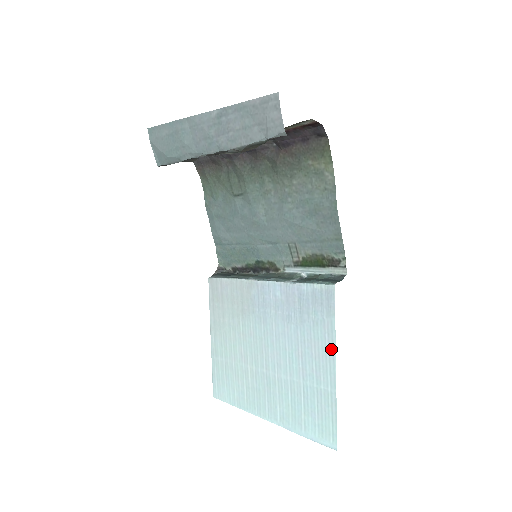
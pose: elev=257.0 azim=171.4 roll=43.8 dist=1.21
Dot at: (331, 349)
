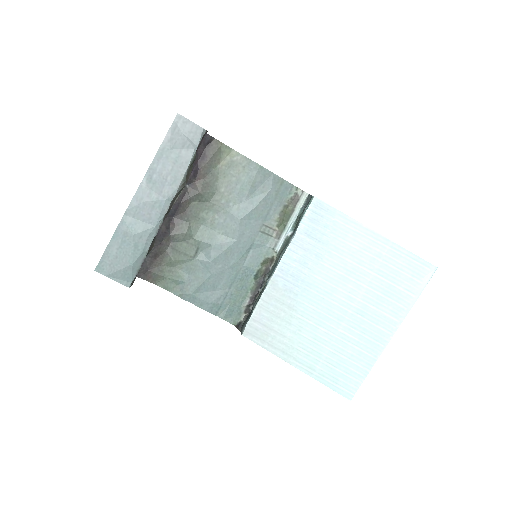
Dot at: (359, 227)
